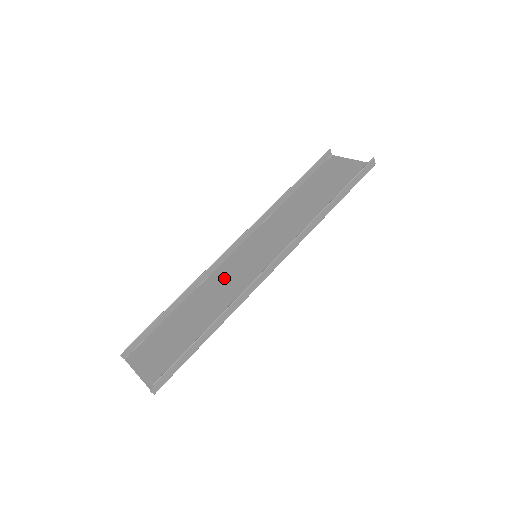
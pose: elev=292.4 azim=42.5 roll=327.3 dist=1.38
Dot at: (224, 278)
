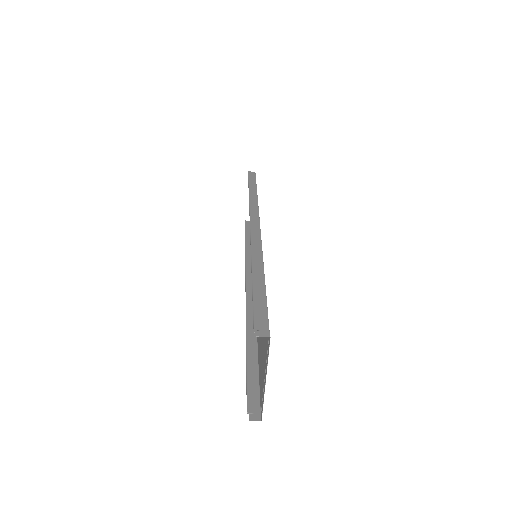
Dot at: occluded
